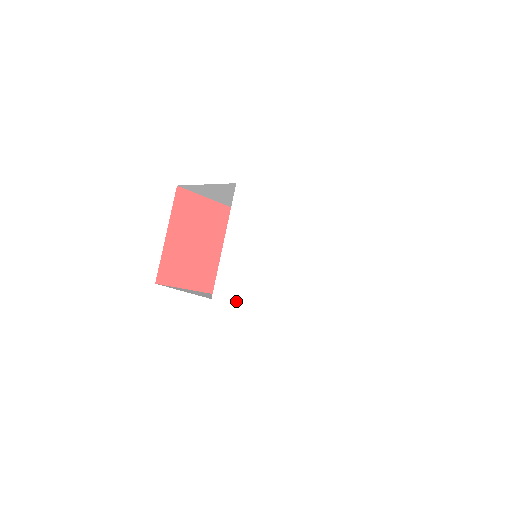
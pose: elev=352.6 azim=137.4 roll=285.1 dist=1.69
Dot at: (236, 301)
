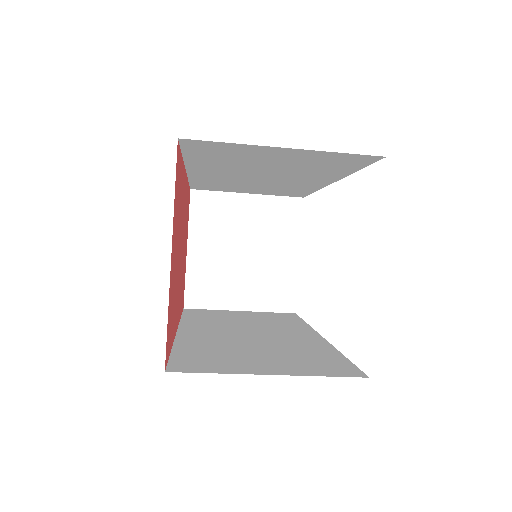
Dot at: occluded
